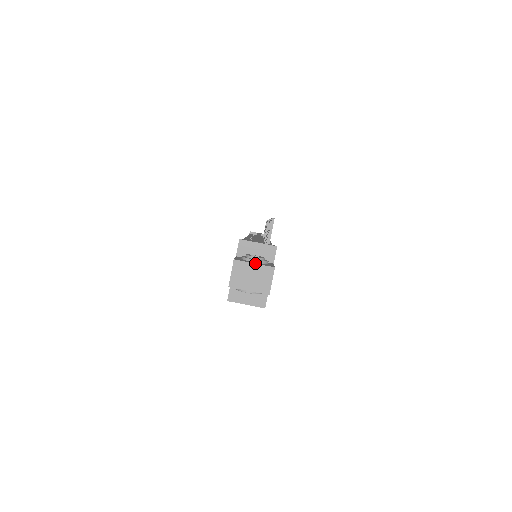
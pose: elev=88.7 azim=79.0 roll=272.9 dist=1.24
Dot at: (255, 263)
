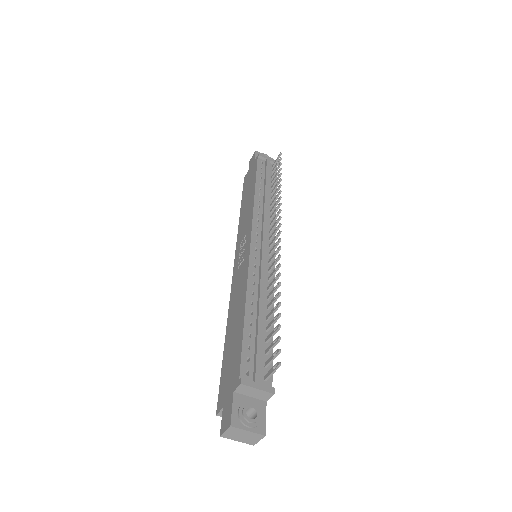
Dot at: (249, 430)
